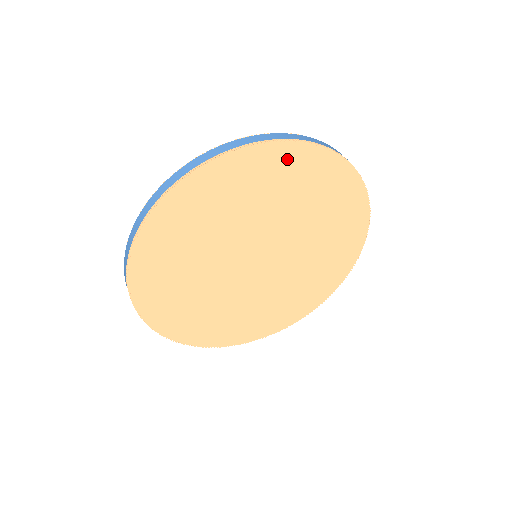
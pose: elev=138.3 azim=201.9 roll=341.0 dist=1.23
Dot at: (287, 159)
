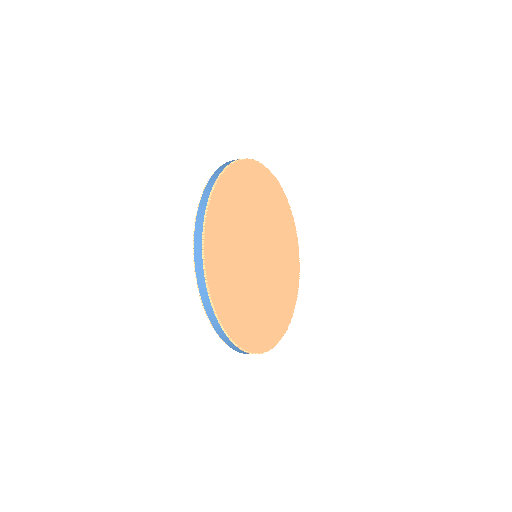
Dot at: (238, 175)
